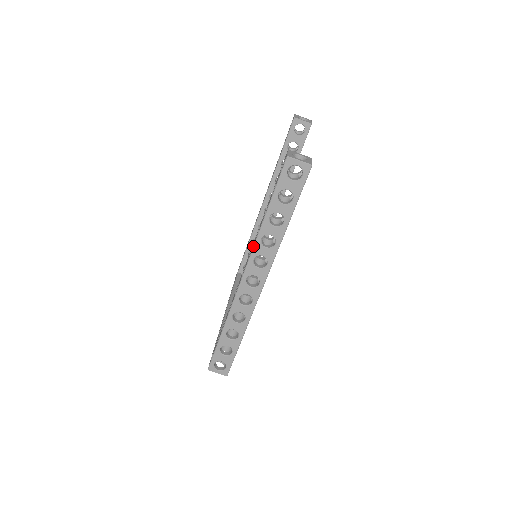
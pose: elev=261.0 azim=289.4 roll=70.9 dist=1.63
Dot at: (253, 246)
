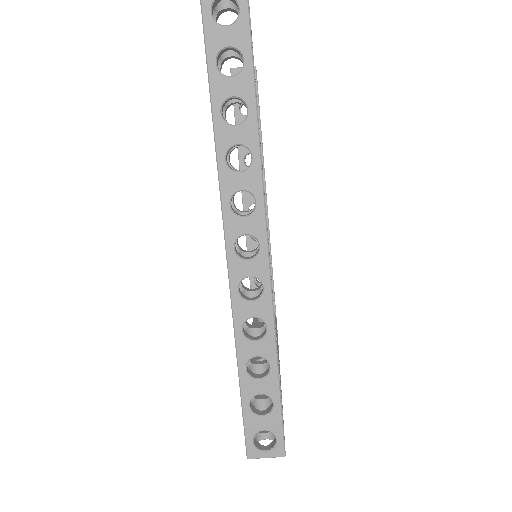
Dot at: (218, 180)
